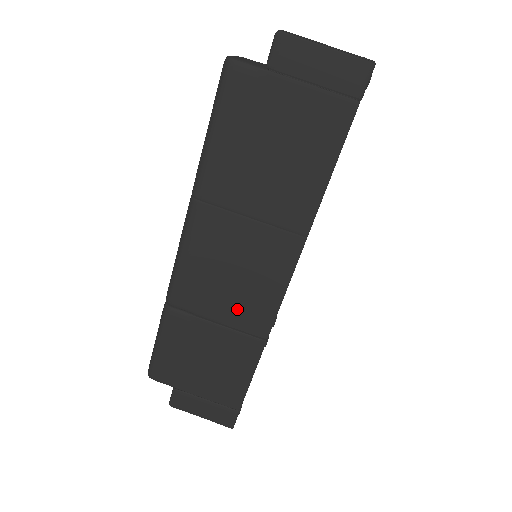
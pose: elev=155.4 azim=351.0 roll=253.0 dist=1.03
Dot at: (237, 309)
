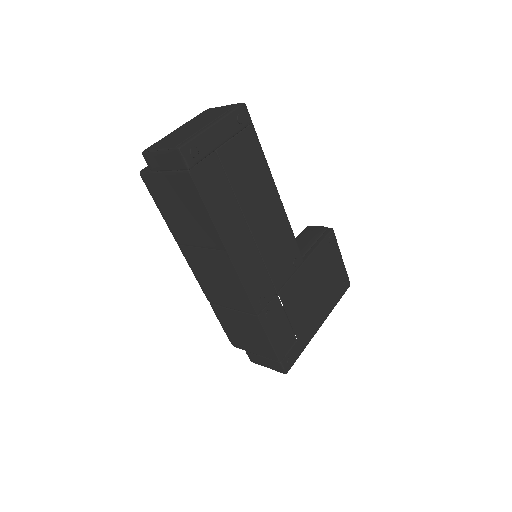
Dot at: (233, 299)
